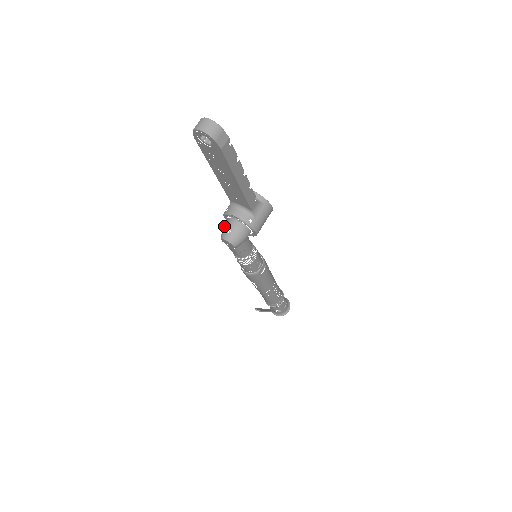
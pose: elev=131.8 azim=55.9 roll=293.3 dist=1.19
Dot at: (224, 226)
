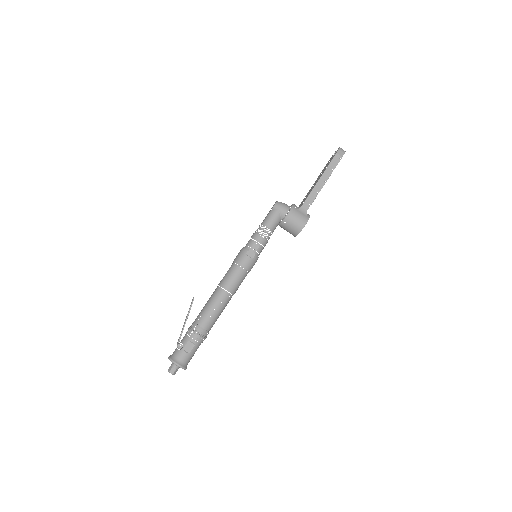
Dot at: occluded
